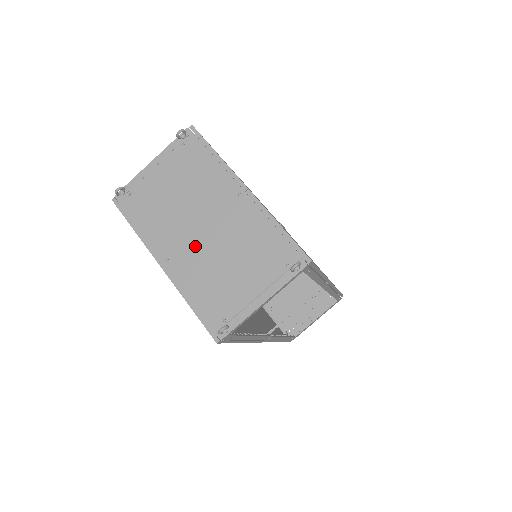
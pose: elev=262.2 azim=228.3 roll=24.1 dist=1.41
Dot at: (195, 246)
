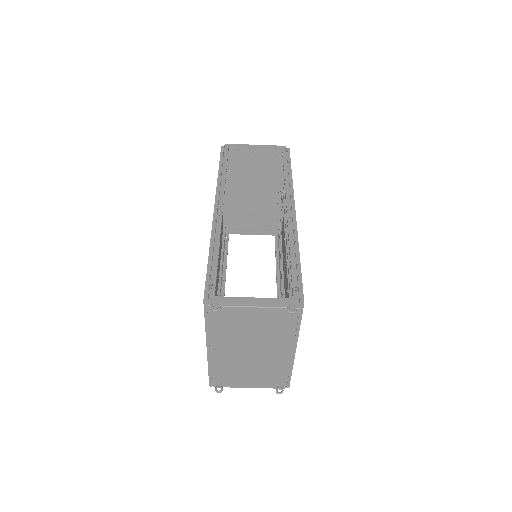
Dot at: (238, 354)
